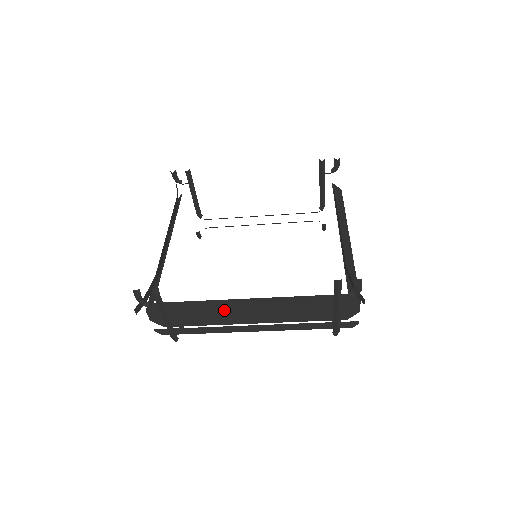
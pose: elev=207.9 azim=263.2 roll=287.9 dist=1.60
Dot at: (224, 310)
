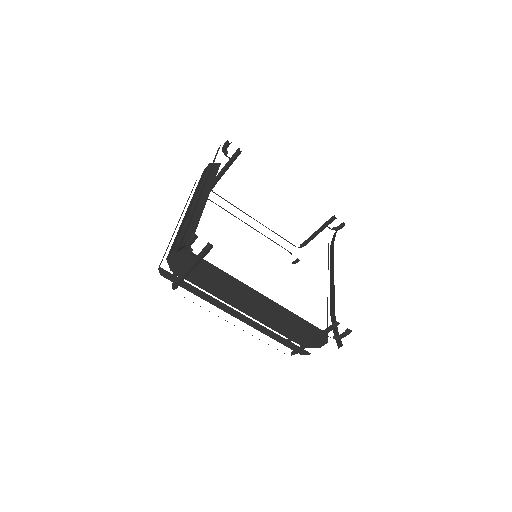
Dot at: (234, 290)
